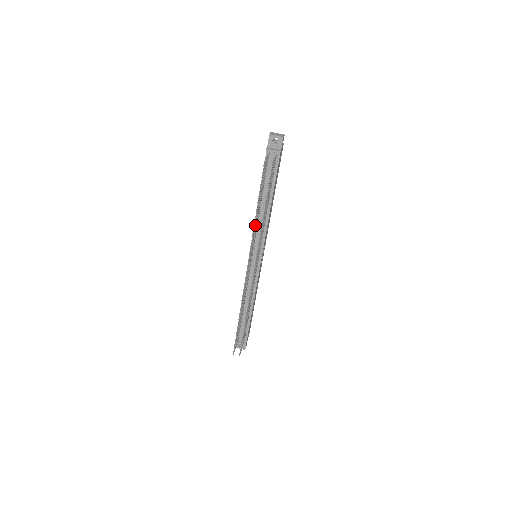
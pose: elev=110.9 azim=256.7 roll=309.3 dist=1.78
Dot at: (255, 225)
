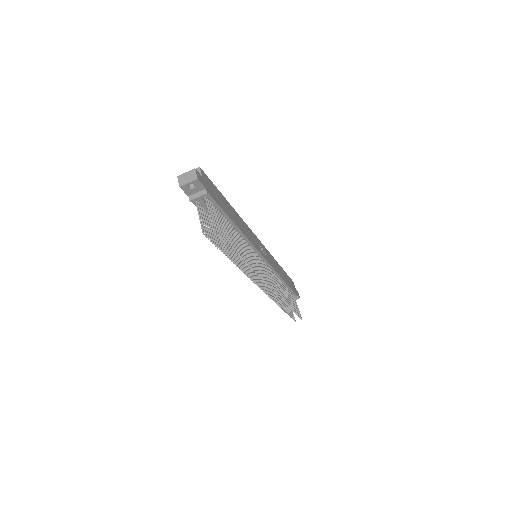
Dot at: (238, 258)
